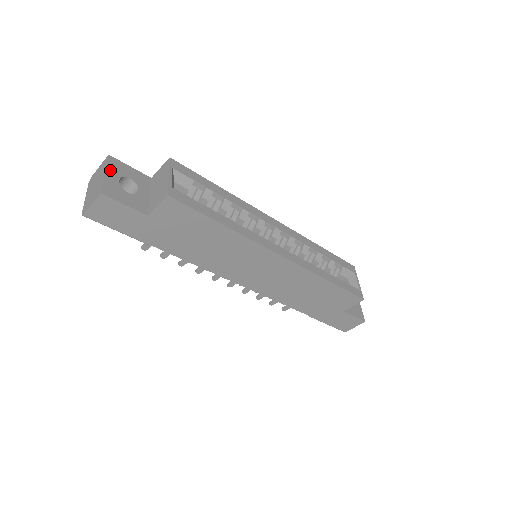
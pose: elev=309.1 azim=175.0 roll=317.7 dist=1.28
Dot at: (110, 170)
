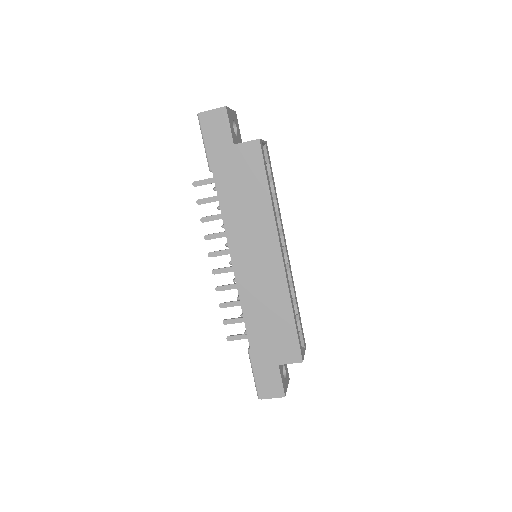
Dot at: (233, 113)
